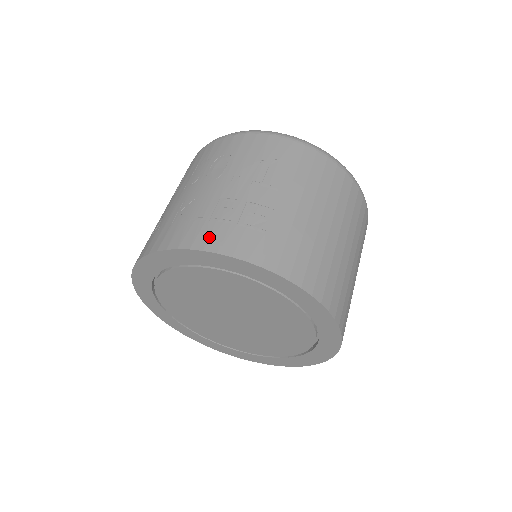
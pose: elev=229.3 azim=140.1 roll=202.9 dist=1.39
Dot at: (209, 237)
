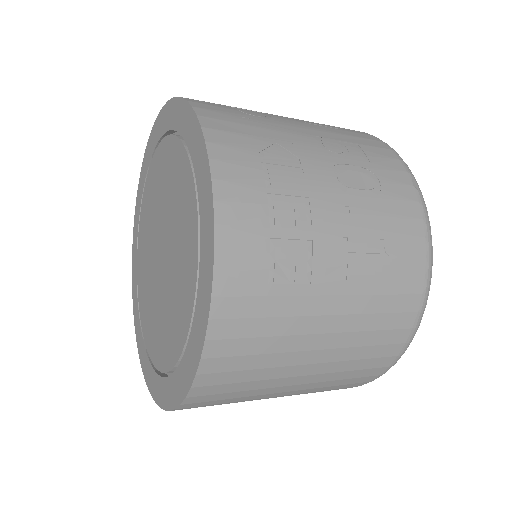
Dot at: (239, 202)
